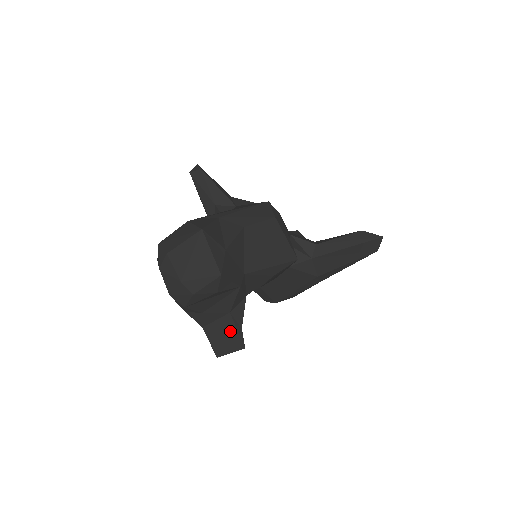
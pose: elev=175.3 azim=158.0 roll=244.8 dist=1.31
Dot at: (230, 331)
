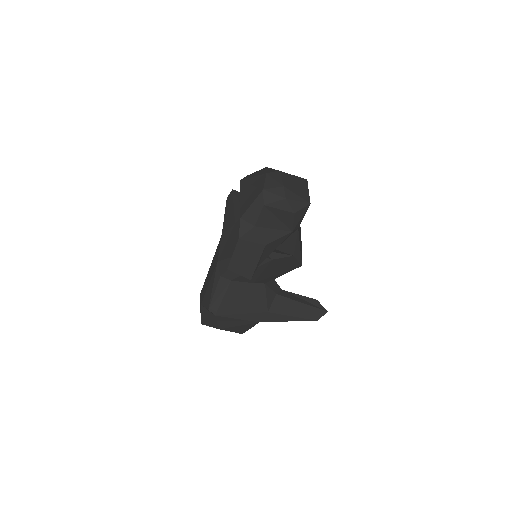
Dot at: (254, 258)
